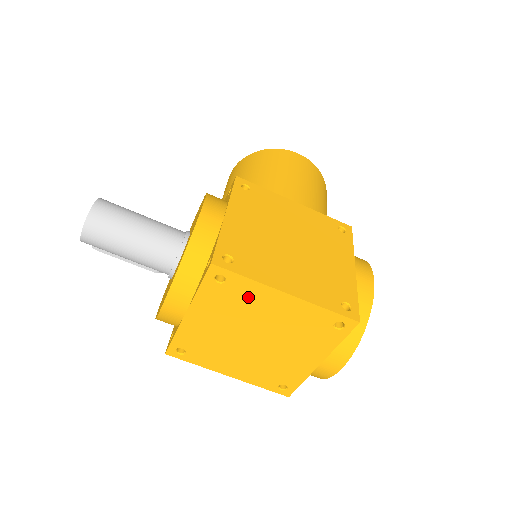
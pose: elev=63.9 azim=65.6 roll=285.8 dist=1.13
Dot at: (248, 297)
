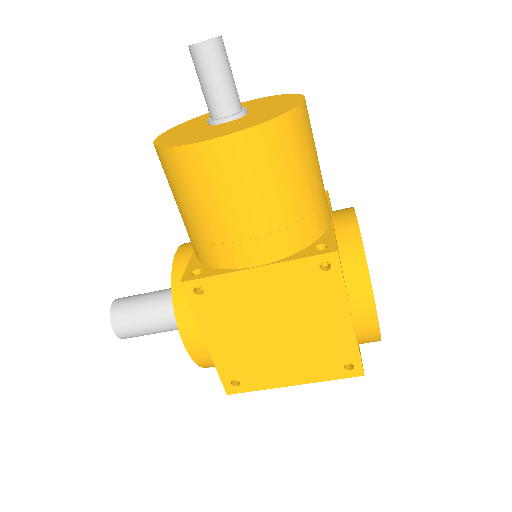
Dot at: occluded
